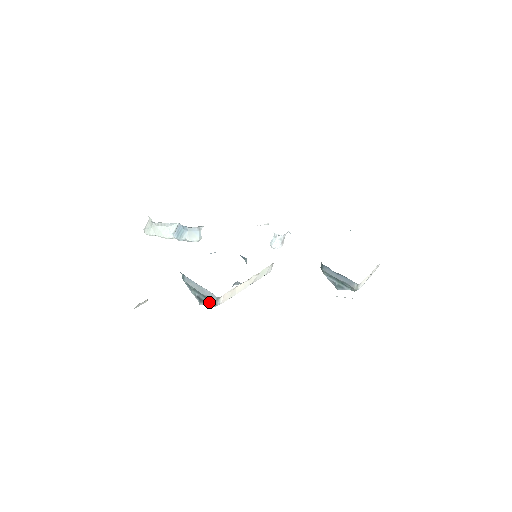
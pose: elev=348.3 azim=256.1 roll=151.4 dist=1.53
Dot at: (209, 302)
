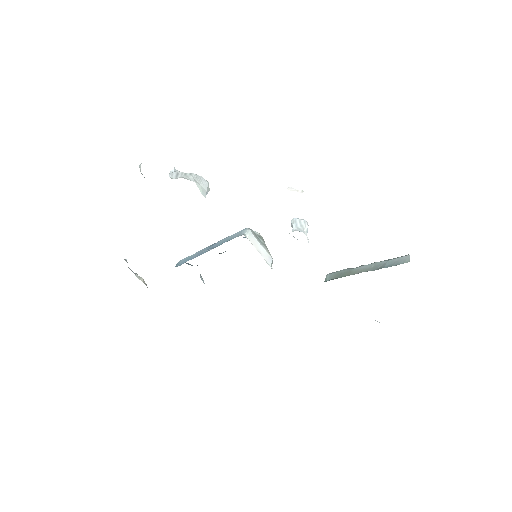
Dot at: (201, 279)
